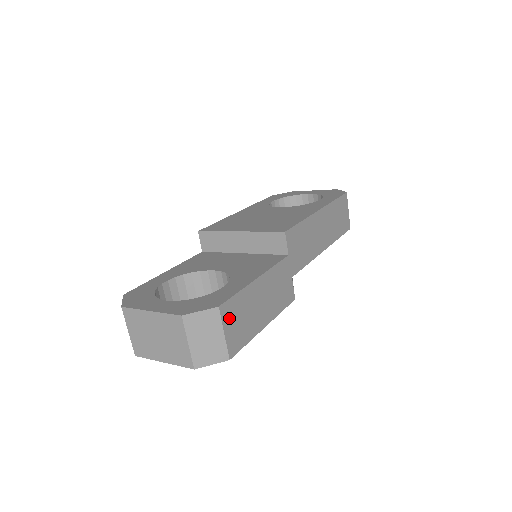
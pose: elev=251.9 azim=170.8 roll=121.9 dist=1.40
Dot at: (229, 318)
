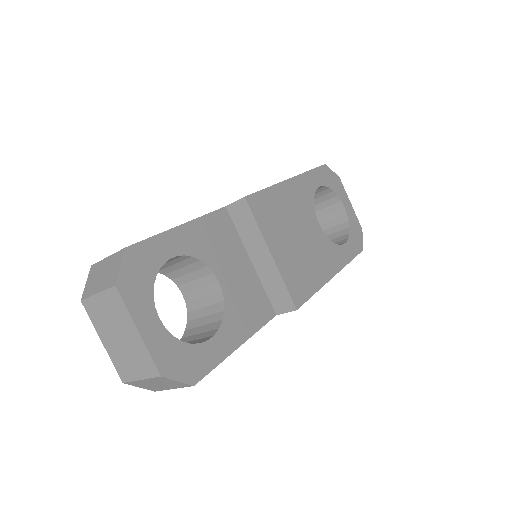
Dot at: occluded
